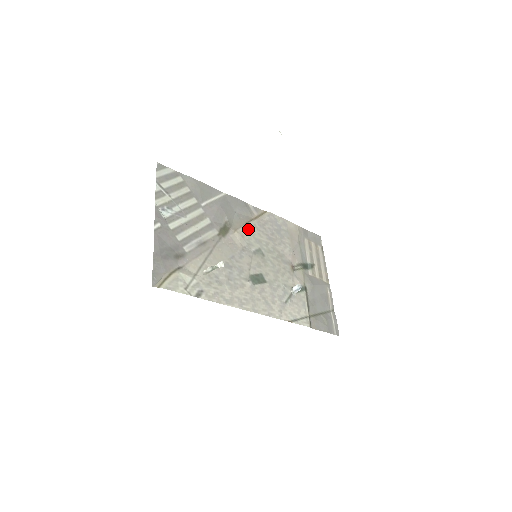
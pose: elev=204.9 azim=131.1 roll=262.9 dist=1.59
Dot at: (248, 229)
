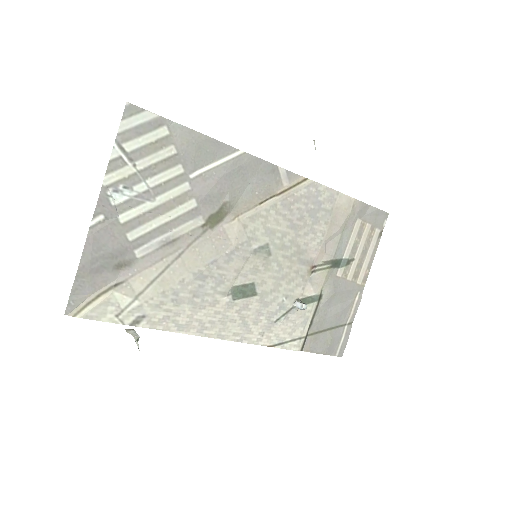
Dot at: (260, 213)
